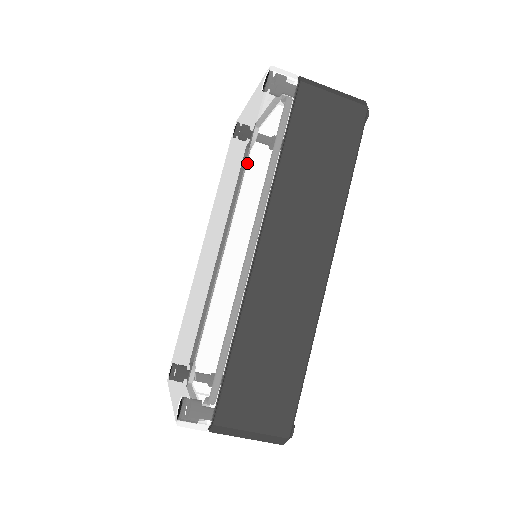
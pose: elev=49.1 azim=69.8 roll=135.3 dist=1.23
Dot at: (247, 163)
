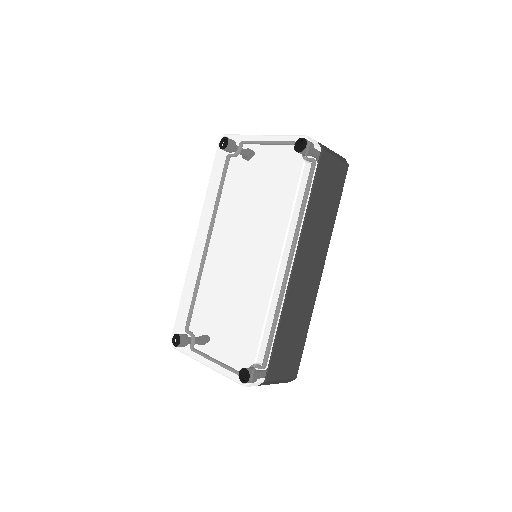
Dot at: (293, 210)
